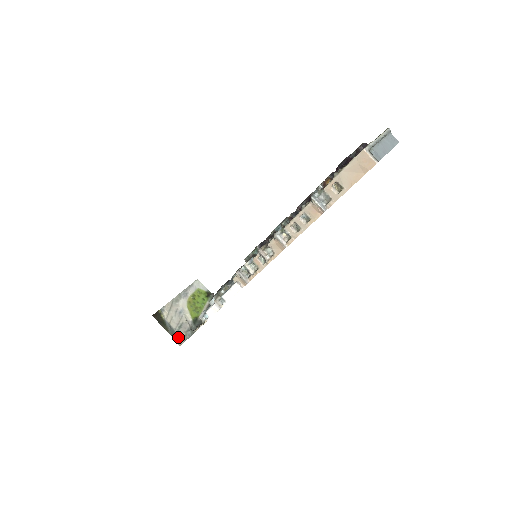
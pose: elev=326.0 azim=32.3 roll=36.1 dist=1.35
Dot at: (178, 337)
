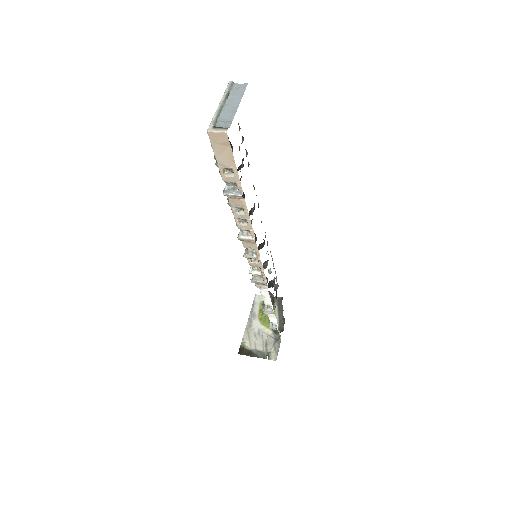
Dot at: (269, 355)
